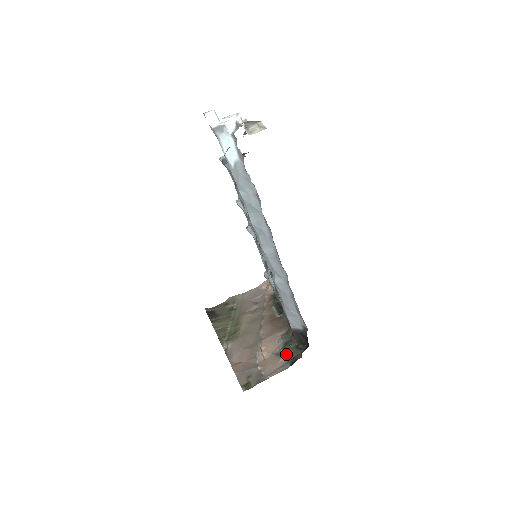
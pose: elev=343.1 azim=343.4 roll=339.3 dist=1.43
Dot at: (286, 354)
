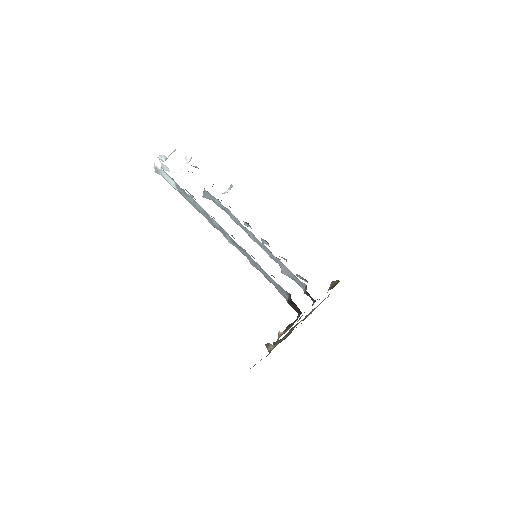
Dot at: (287, 327)
